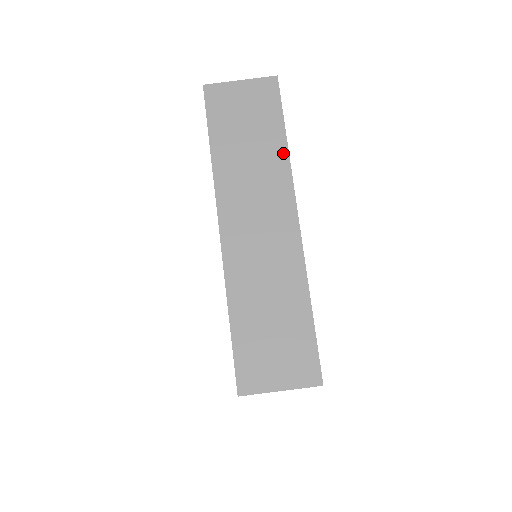
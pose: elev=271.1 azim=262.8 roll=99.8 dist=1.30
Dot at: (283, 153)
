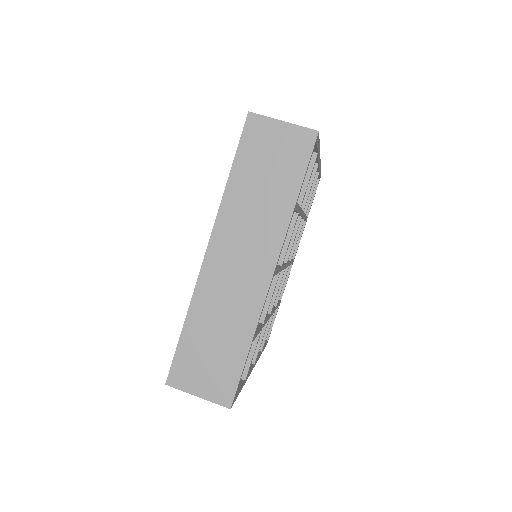
Dot at: occluded
